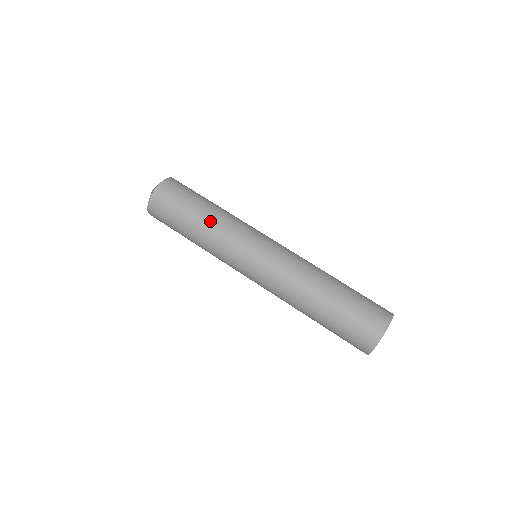
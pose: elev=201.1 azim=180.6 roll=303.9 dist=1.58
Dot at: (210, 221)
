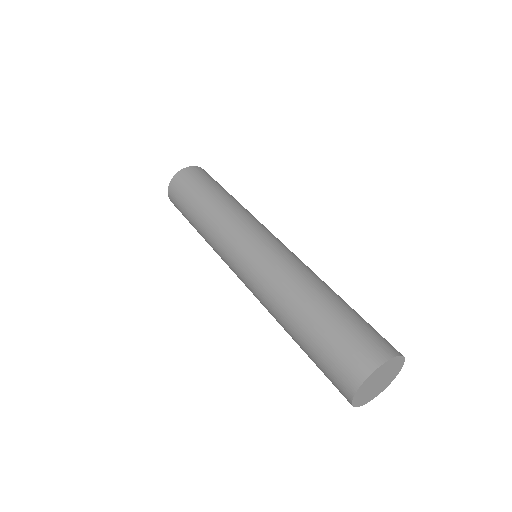
Dot at: (232, 200)
